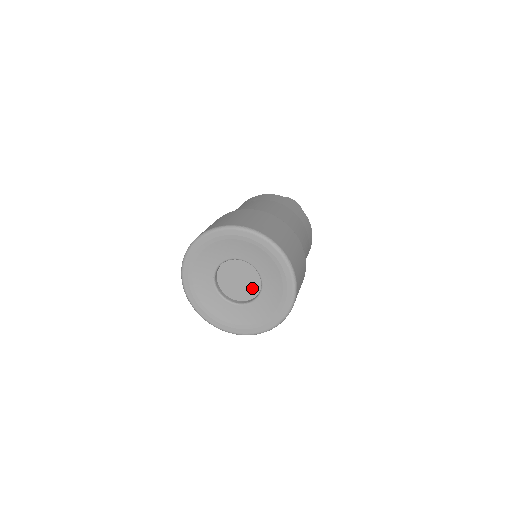
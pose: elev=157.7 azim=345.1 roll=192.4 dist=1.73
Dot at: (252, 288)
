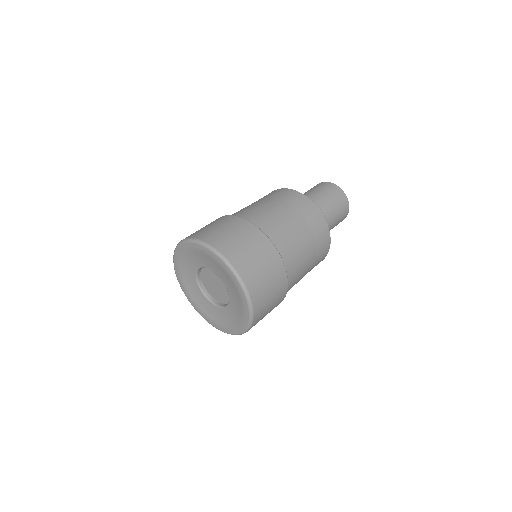
Dot at: (226, 293)
